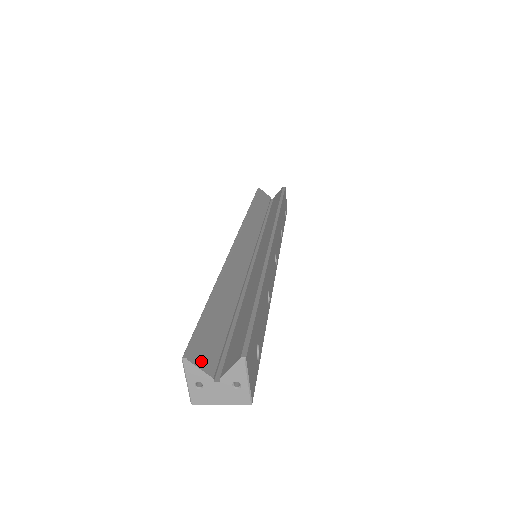
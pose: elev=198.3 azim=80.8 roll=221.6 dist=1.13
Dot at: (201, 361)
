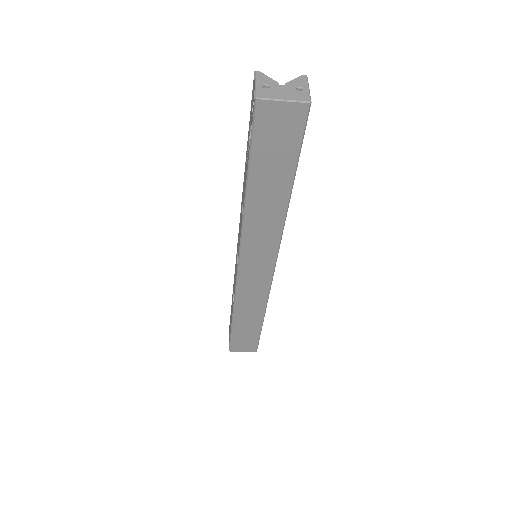
Dot at: occluded
